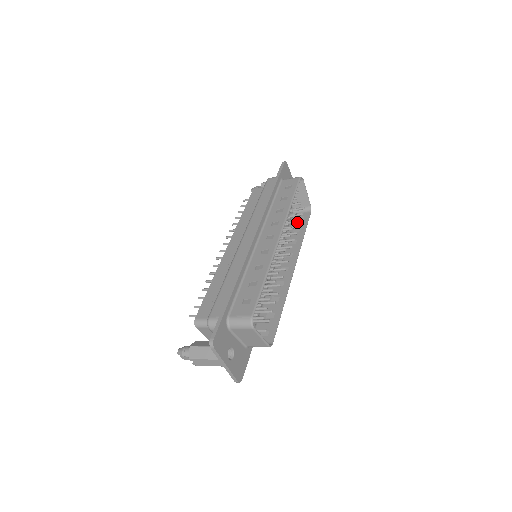
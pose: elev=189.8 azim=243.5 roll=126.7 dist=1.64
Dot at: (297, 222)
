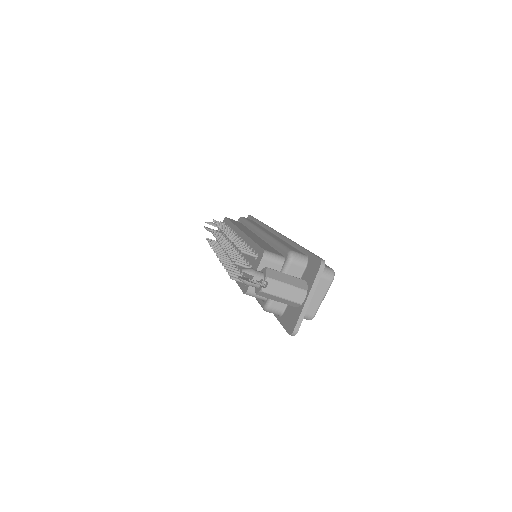
Dot at: occluded
